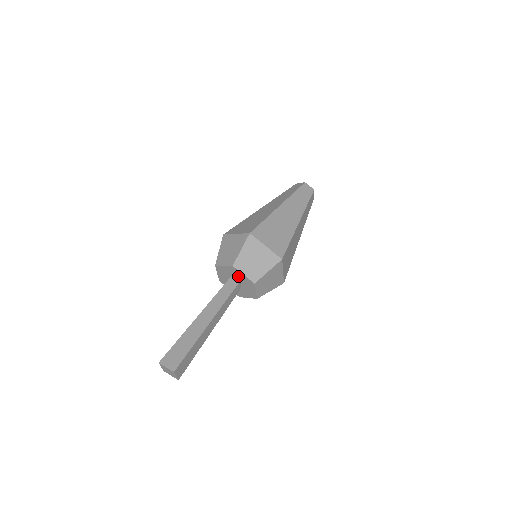
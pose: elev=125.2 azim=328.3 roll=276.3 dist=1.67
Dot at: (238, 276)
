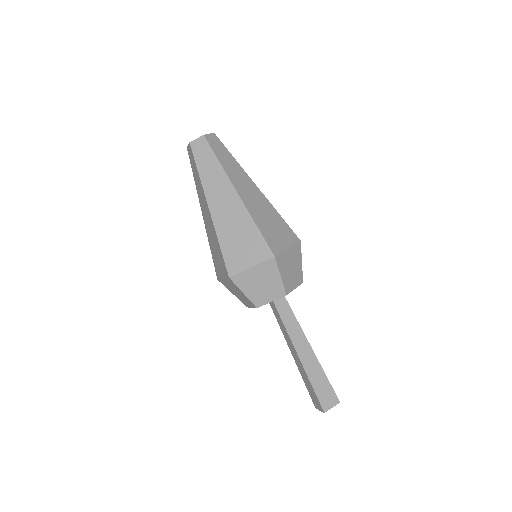
Dot at: occluded
